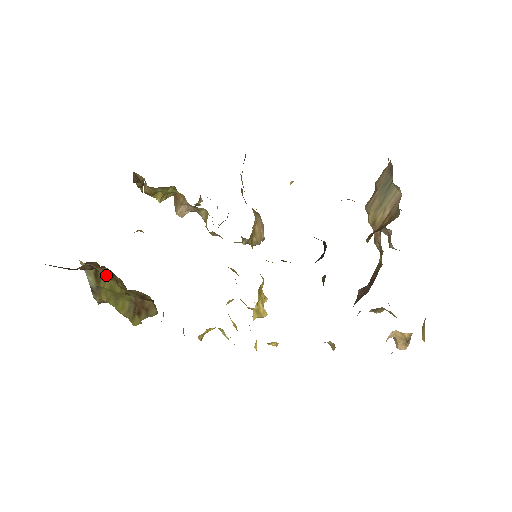
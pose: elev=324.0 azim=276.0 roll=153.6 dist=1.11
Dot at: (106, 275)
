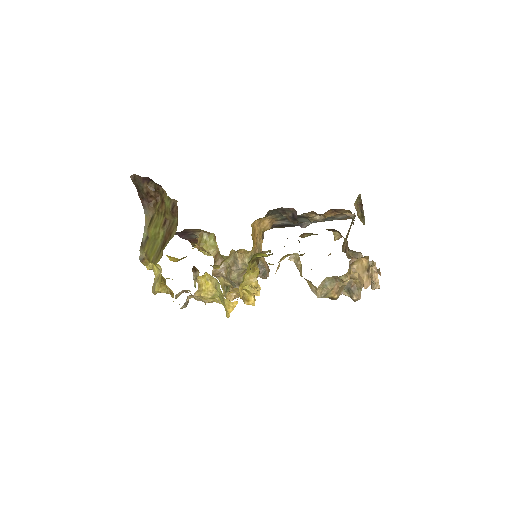
Dot at: (158, 207)
